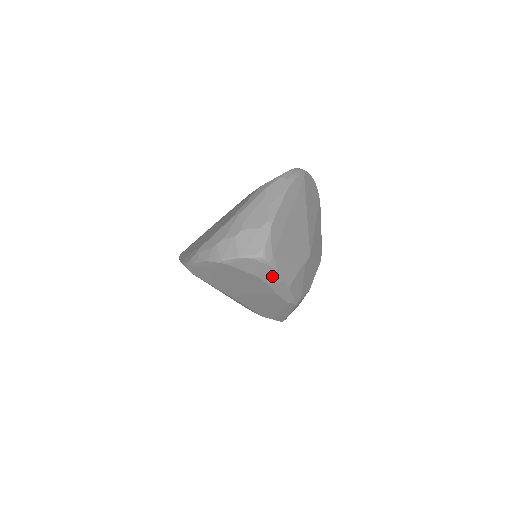
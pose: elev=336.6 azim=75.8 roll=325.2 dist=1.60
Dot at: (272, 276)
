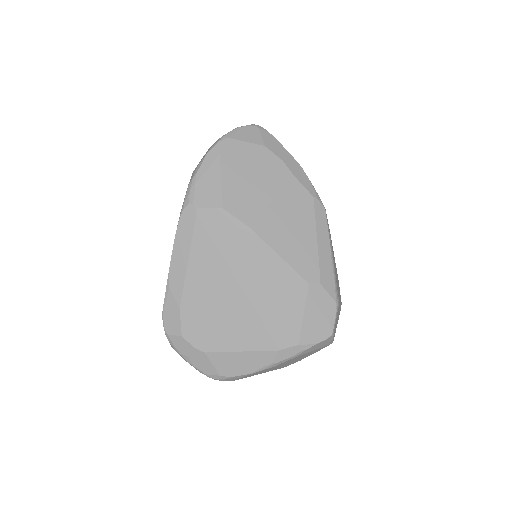
Dot at: (277, 147)
